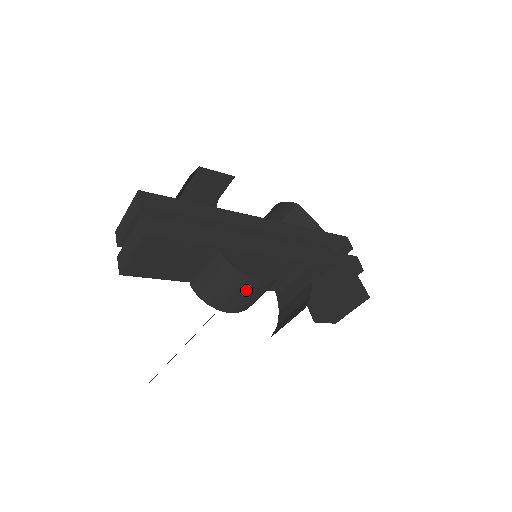
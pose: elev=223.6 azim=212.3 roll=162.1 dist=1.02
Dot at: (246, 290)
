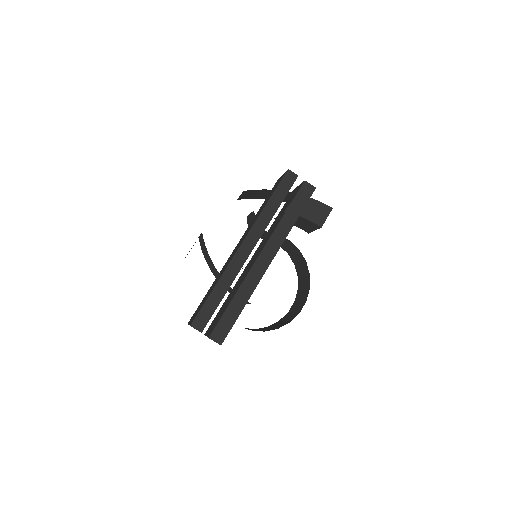
Dot at: occluded
